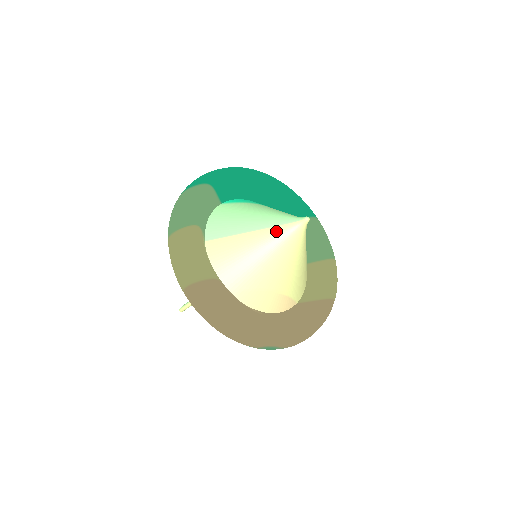
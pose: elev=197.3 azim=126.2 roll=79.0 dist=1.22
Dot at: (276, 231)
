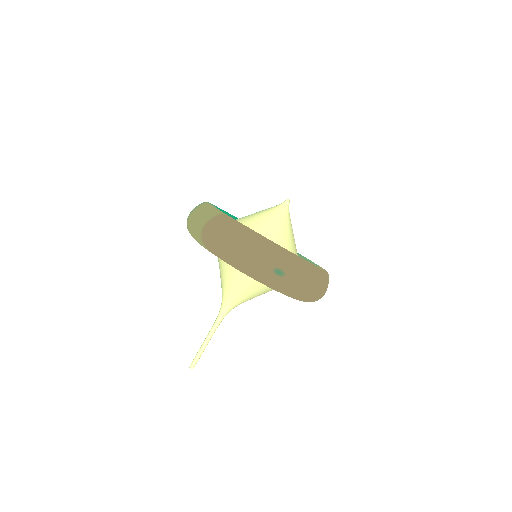
Dot at: (267, 210)
